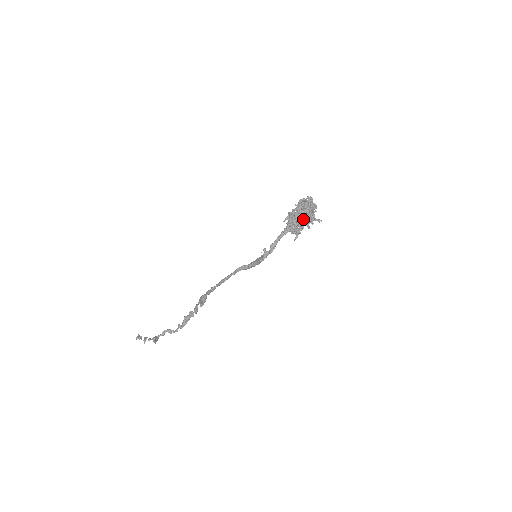
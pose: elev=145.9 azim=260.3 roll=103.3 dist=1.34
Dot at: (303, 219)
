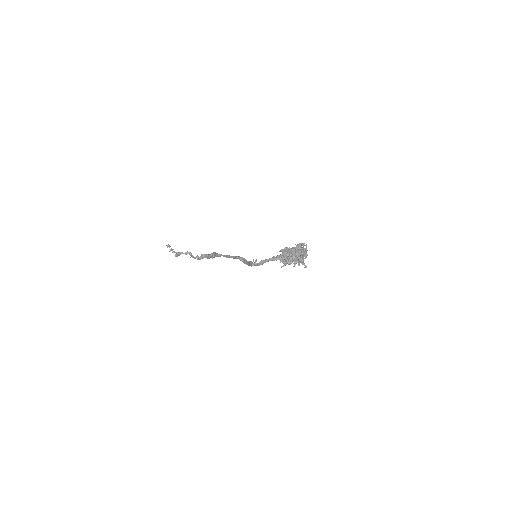
Dot at: (292, 259)
